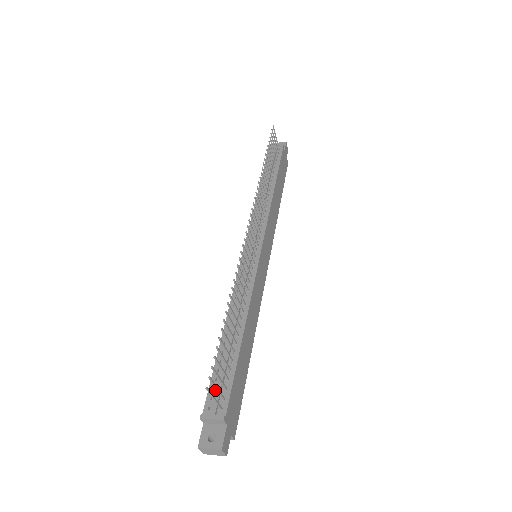
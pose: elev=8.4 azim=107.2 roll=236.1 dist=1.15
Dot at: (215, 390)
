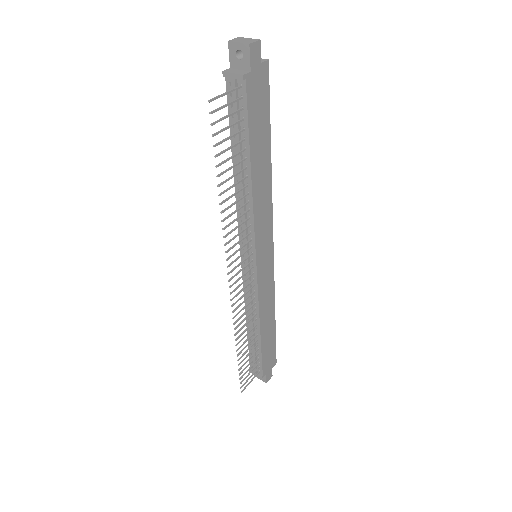
Dot at: (253, 360)
